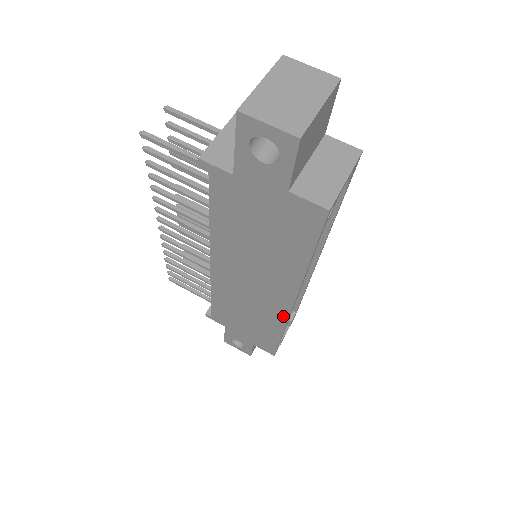
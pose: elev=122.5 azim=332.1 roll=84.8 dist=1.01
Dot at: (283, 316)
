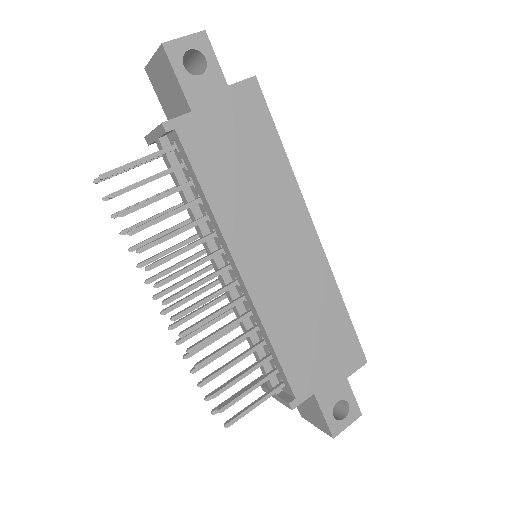
Dot at: (323, 263)
